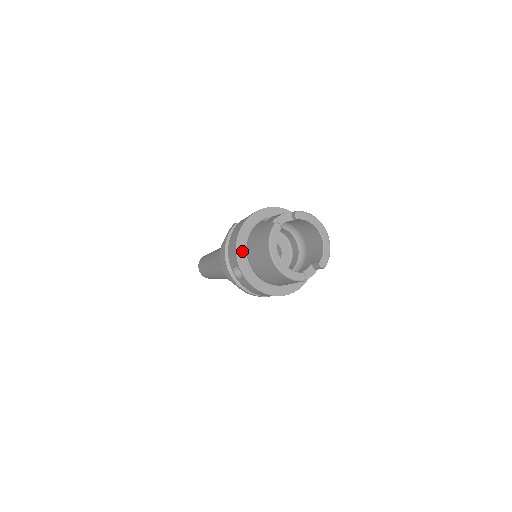
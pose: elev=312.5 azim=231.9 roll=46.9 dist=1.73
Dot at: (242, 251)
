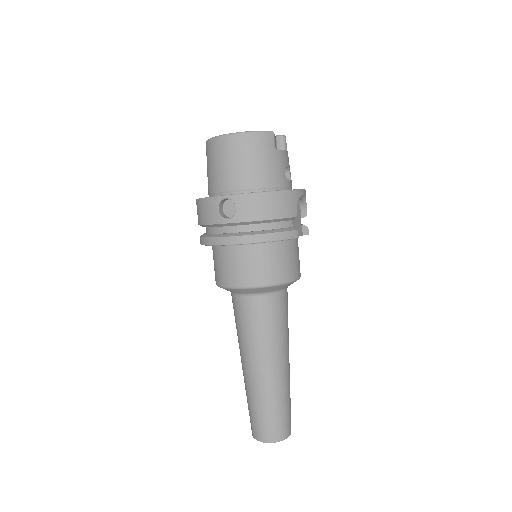
Dot at: occluded
